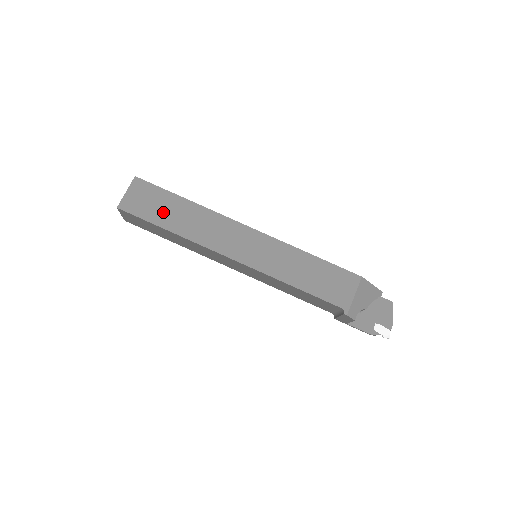
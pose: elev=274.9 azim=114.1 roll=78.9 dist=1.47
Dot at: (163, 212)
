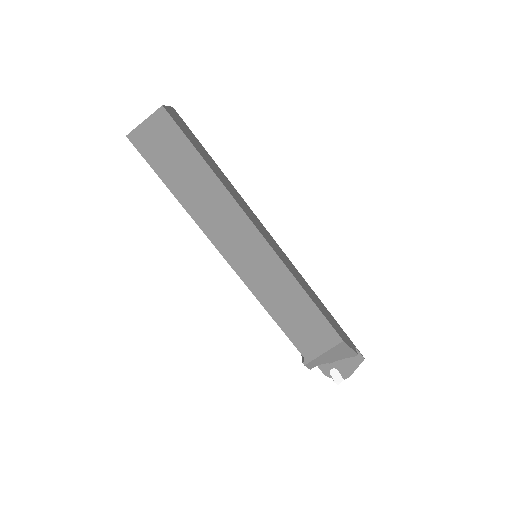
Dot at: (175, 168)
